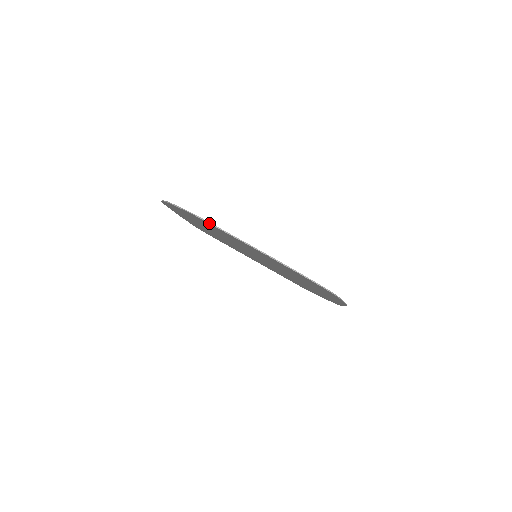
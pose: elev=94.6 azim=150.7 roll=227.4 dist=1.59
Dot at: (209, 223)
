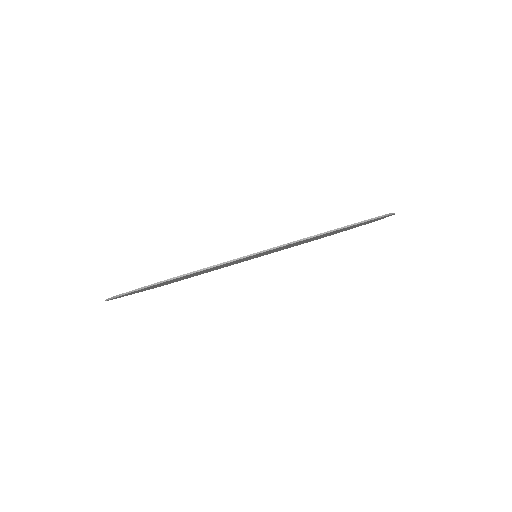
Dot at: occluded
